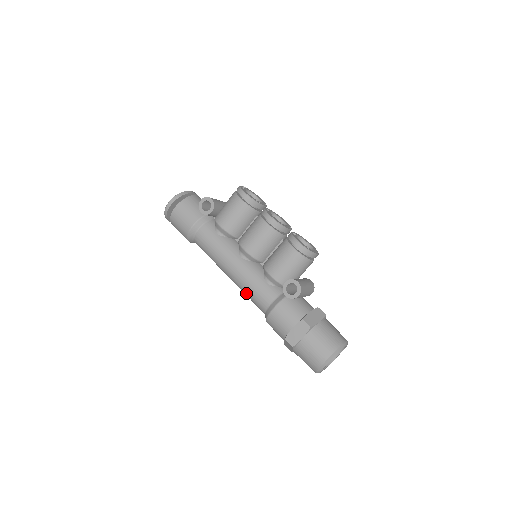
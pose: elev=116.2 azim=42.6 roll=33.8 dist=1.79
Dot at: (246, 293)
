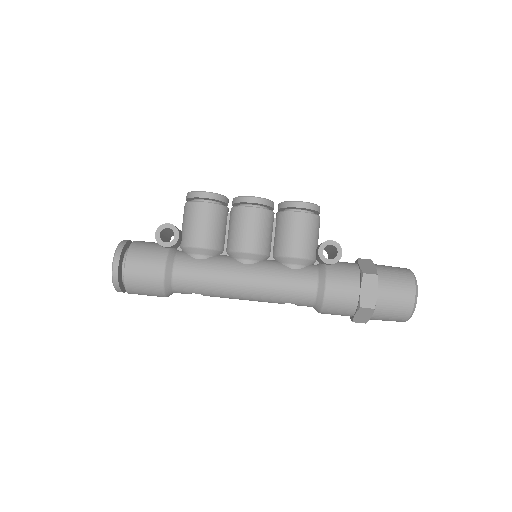
Dot at: (279, 298)
